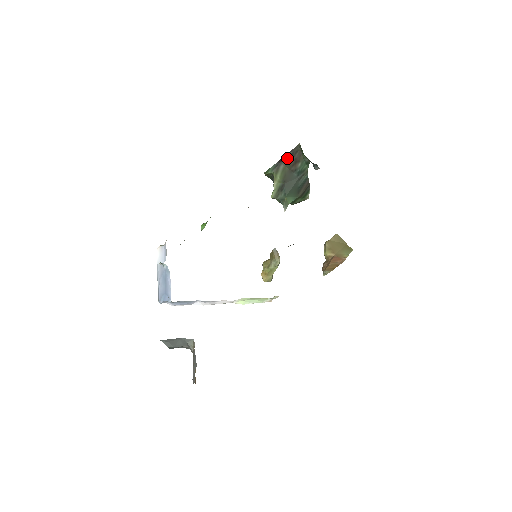
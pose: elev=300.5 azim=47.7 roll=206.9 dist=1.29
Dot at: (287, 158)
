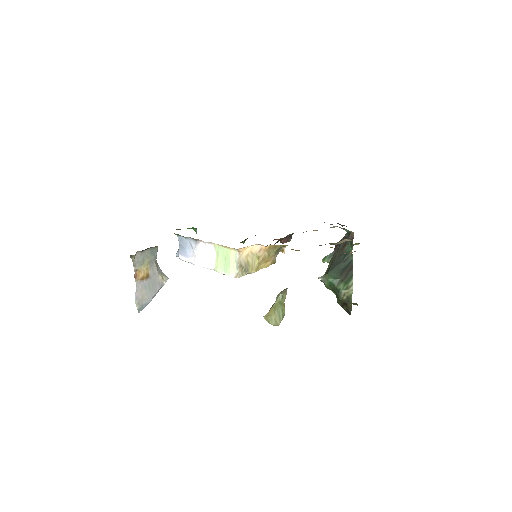
Dot at: (340, 245)
